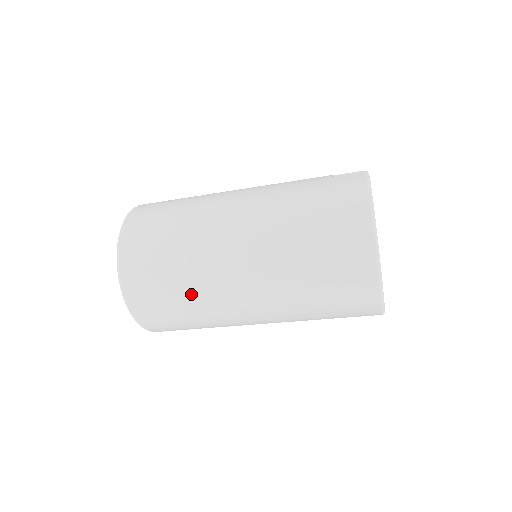
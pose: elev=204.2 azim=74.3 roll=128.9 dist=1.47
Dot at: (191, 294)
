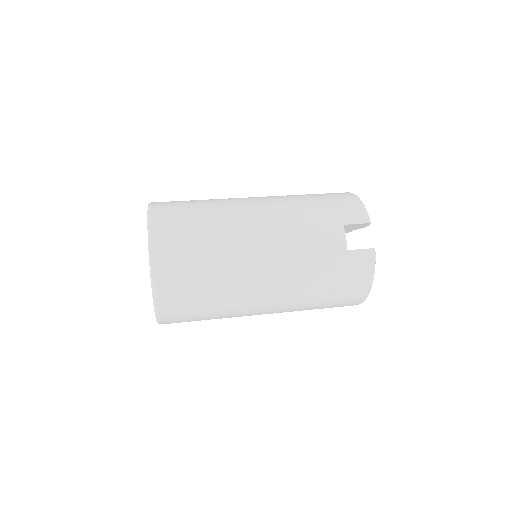
Dot at: occluded
